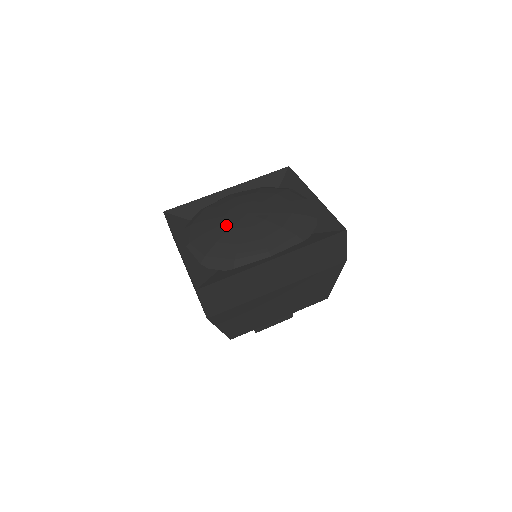
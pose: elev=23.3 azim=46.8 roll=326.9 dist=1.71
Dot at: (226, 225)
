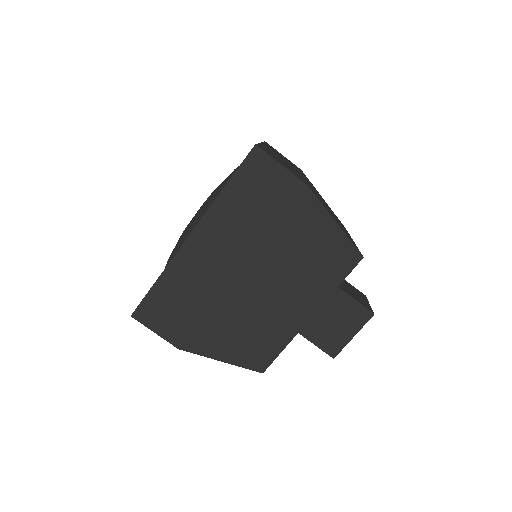
Dot at: occluded
